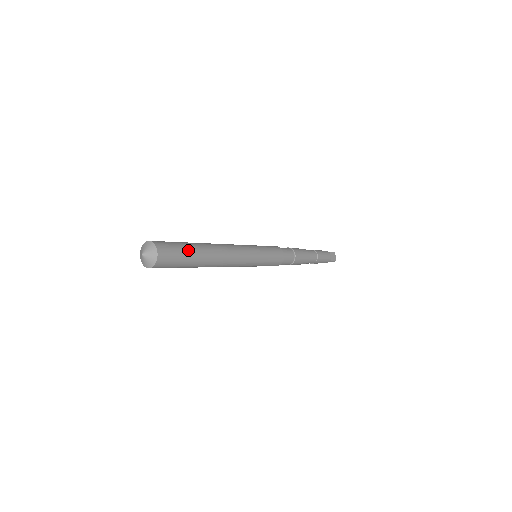
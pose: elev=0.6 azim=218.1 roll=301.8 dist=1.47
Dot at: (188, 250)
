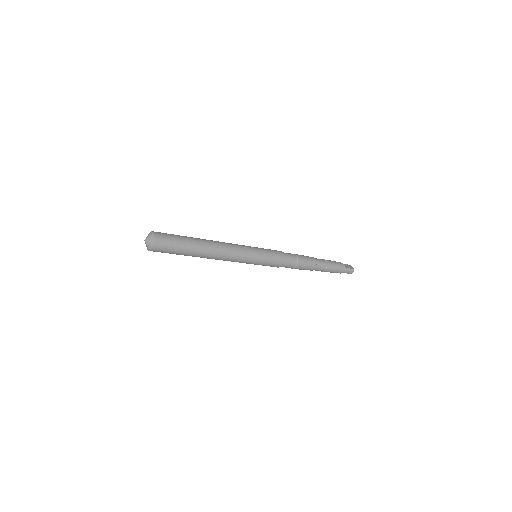
Dot at: (181, 236)
